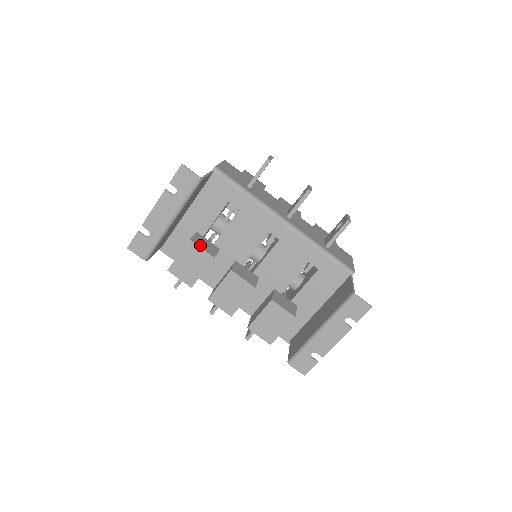
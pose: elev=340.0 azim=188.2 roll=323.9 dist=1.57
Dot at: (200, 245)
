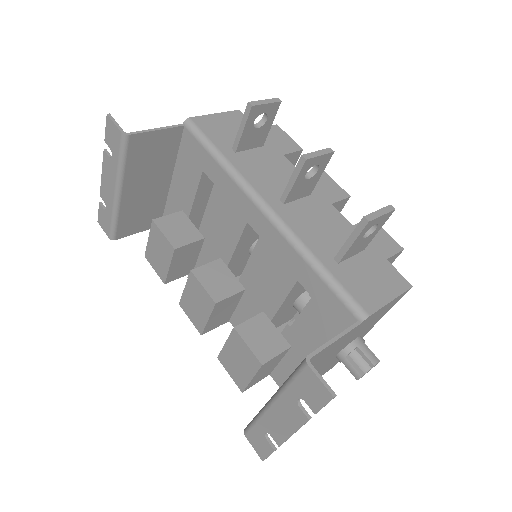
Dot at: (165, 229)
